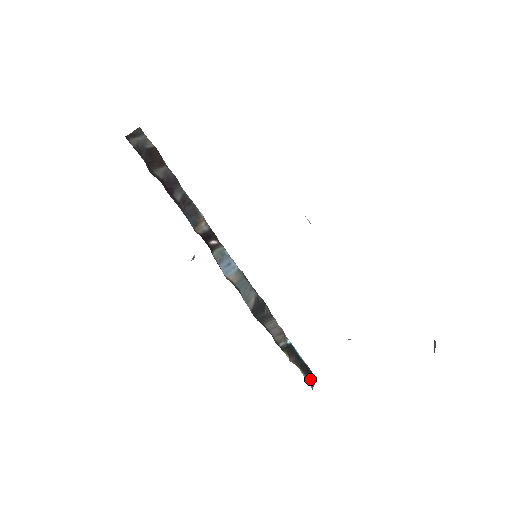
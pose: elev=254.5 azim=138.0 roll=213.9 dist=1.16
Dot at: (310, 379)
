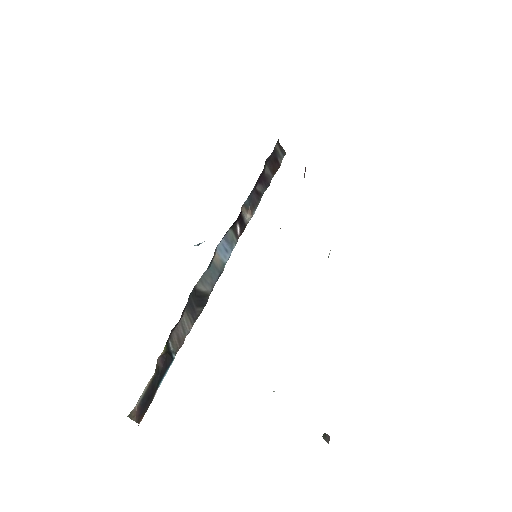
Dot at: (141, 405)
